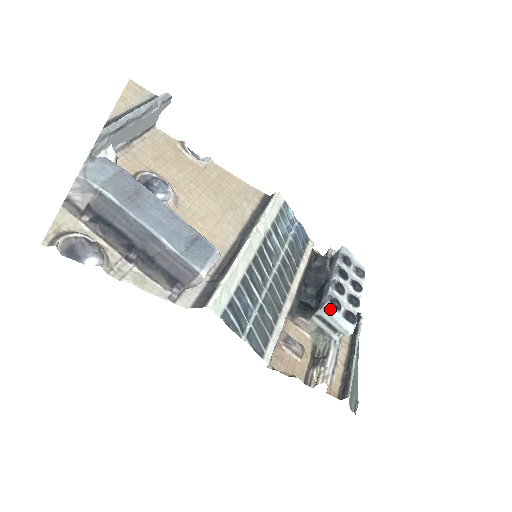
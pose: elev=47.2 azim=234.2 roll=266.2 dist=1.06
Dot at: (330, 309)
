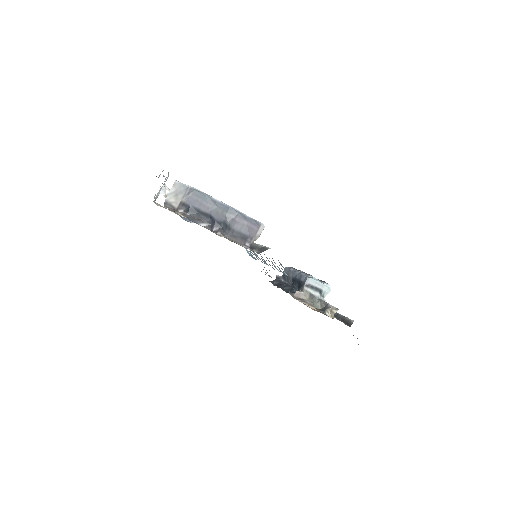
Dot at: (312, 277)
